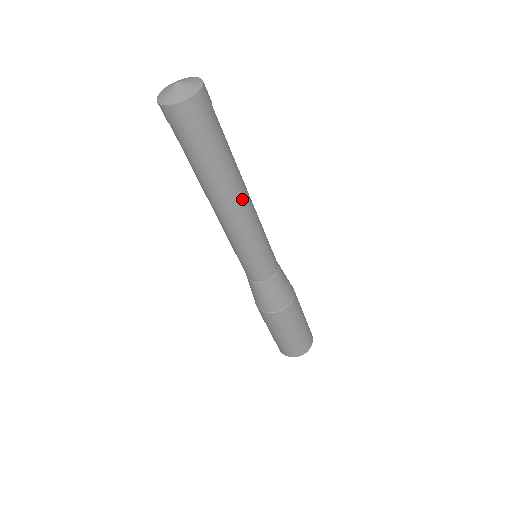
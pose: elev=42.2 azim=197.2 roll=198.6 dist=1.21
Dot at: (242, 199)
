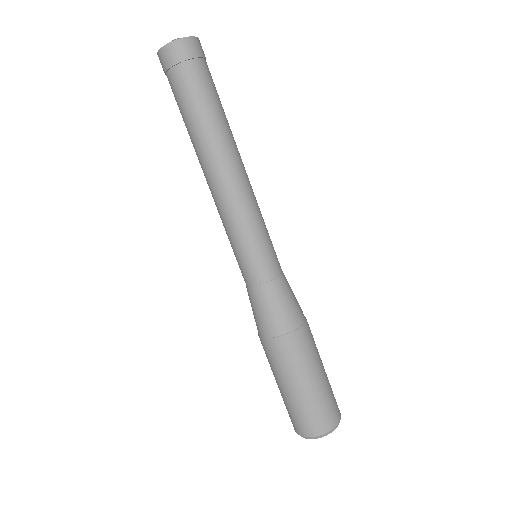
Dot at: (235, 160)
